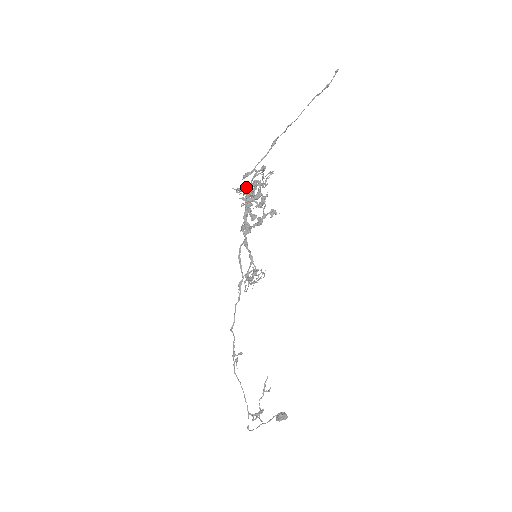
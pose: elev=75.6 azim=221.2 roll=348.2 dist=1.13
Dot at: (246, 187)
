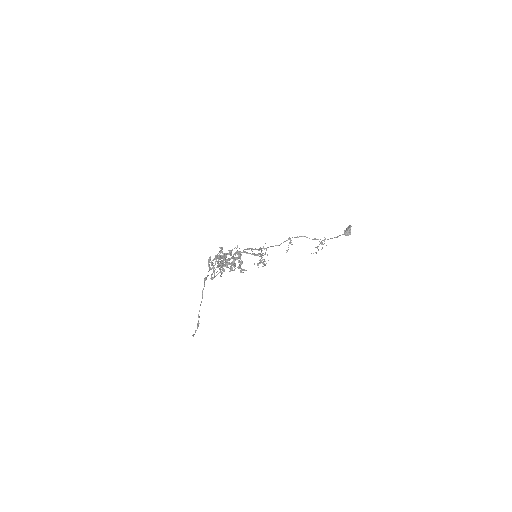
Dot at: (216, 261)
